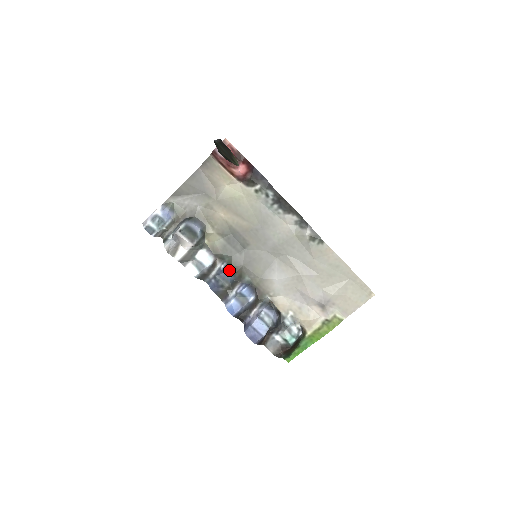
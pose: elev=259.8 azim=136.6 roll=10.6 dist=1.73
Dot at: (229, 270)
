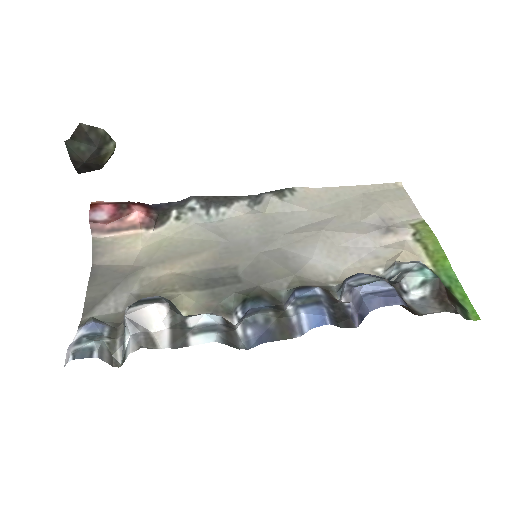
Dot at: (250, 302)
